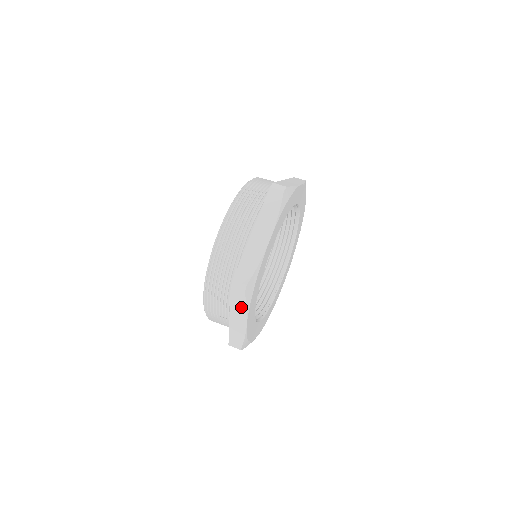
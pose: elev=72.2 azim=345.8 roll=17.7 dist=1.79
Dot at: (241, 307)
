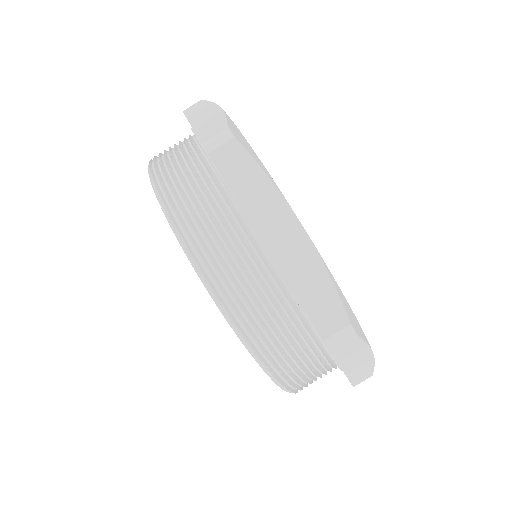
Dot at: (357, 350)
